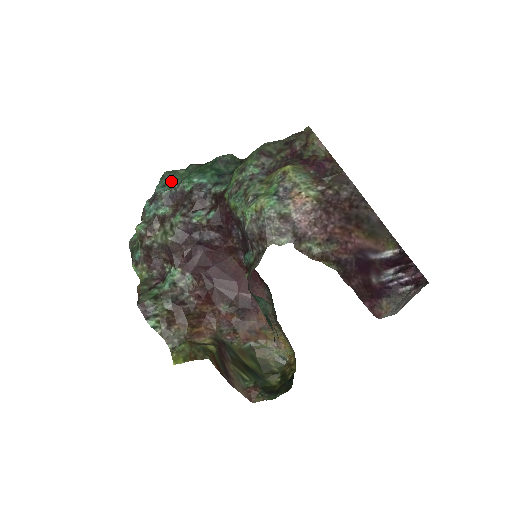
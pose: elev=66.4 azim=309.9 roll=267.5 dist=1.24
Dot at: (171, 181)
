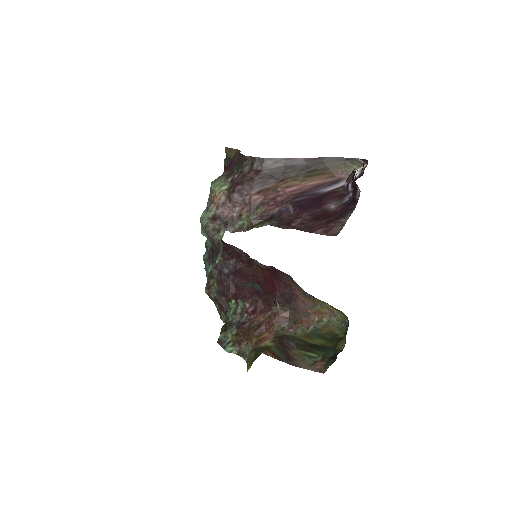
Dot at: occluded
